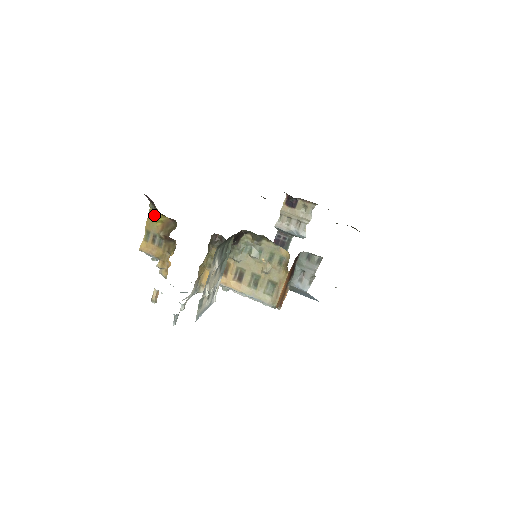
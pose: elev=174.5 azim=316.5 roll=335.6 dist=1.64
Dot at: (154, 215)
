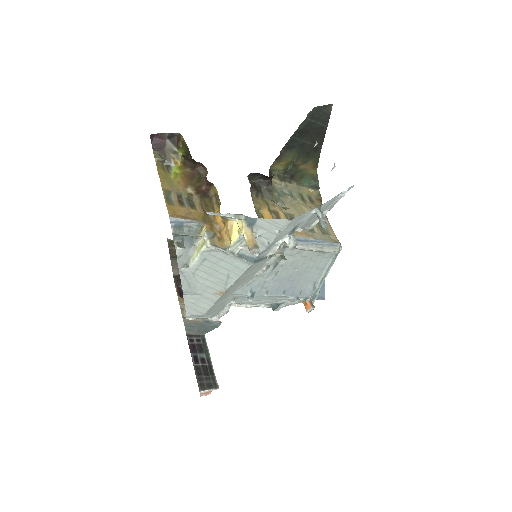
Dot at: (165, 170)
